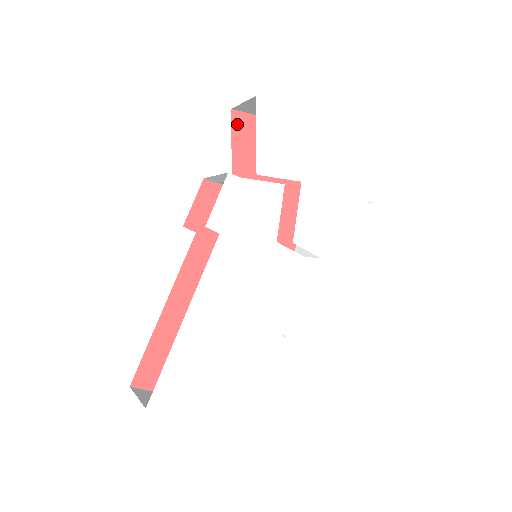
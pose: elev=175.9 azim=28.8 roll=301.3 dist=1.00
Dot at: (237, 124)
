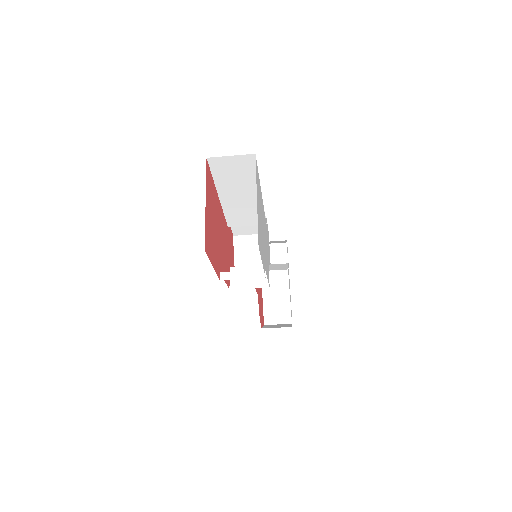
Dot at: occluded
